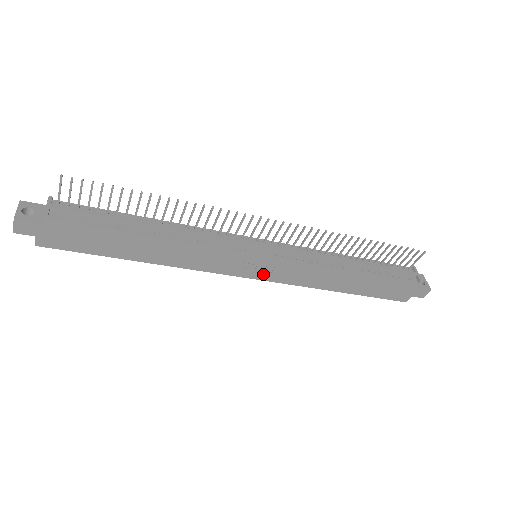
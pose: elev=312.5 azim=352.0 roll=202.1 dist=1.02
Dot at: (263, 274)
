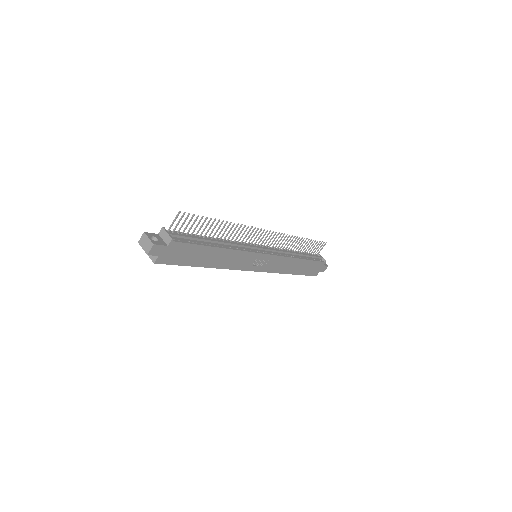
Dot at: (261, 267)
